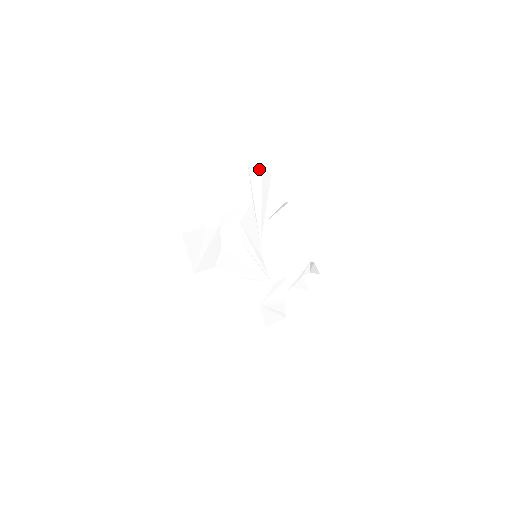
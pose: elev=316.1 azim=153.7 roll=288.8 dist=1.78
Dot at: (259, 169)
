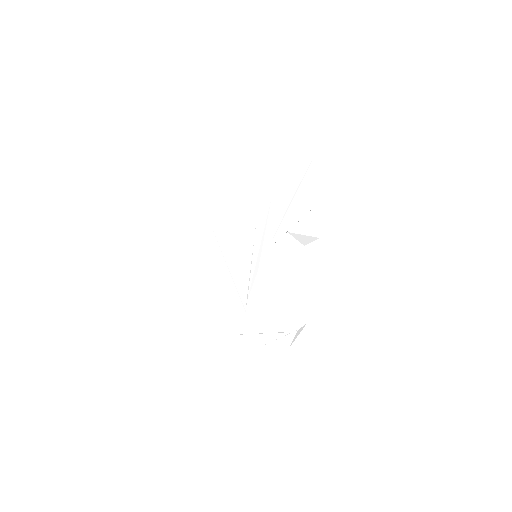
Dot at: (316, 175)
